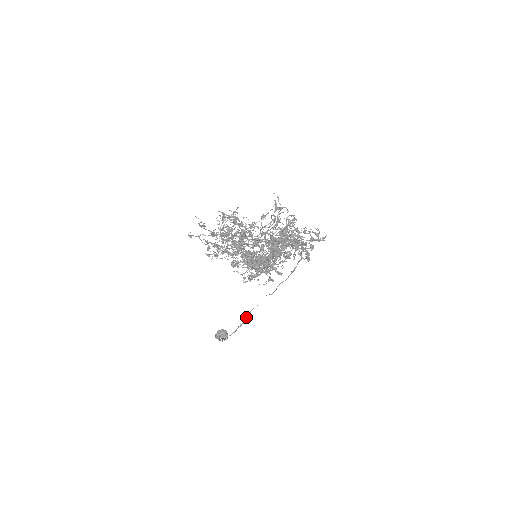
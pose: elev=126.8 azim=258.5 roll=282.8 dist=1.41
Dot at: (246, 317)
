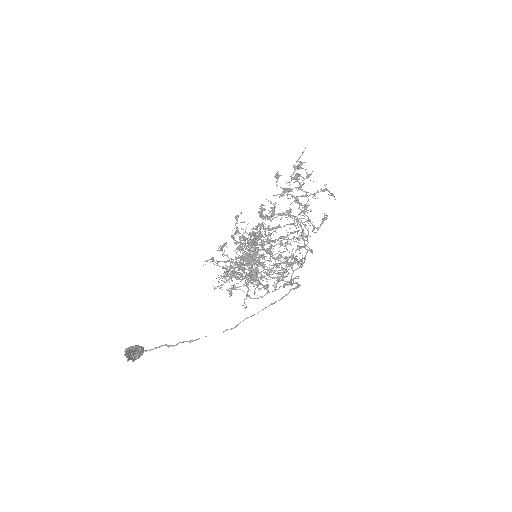
Dot at: (183, 342)
